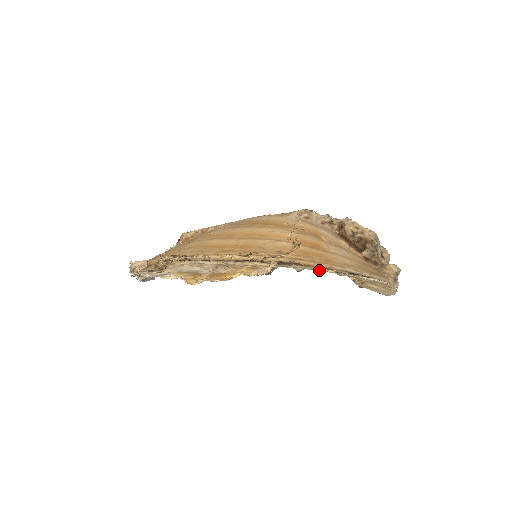
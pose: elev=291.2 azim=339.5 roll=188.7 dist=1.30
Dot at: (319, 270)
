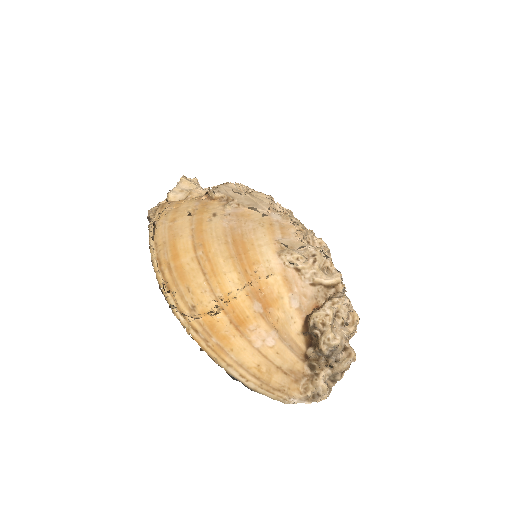
Dot at: (208, 351)
